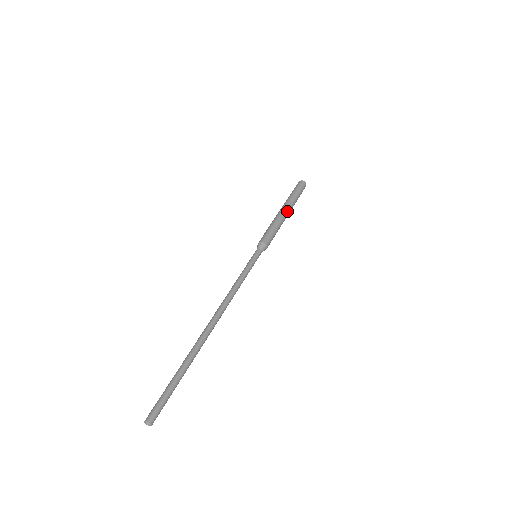
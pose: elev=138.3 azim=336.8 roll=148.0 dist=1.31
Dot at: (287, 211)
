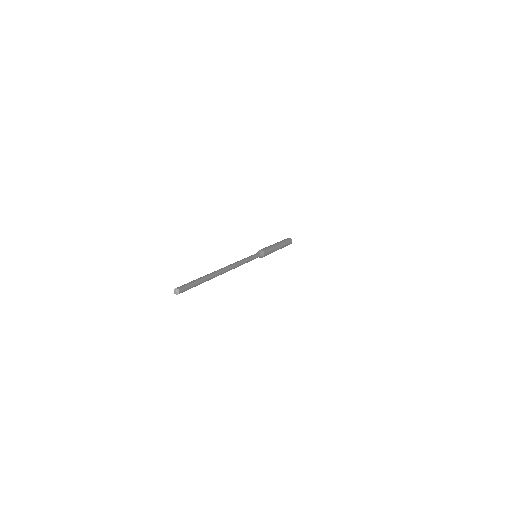
Dot at: (279, 245)
